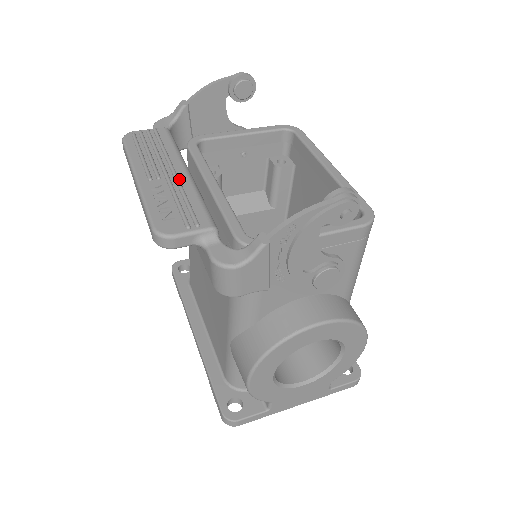
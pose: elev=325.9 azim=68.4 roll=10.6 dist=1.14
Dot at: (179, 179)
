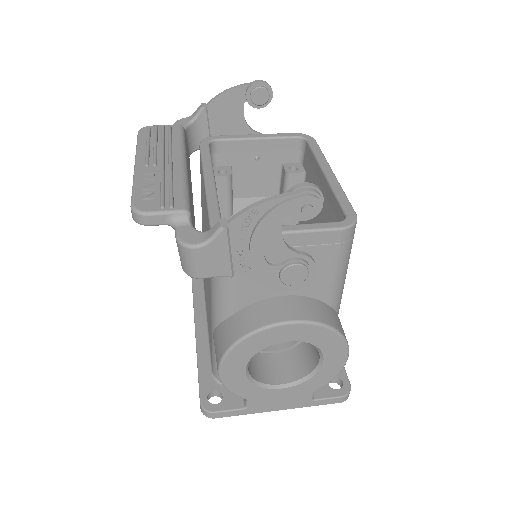
Dot at: (173, 167)
